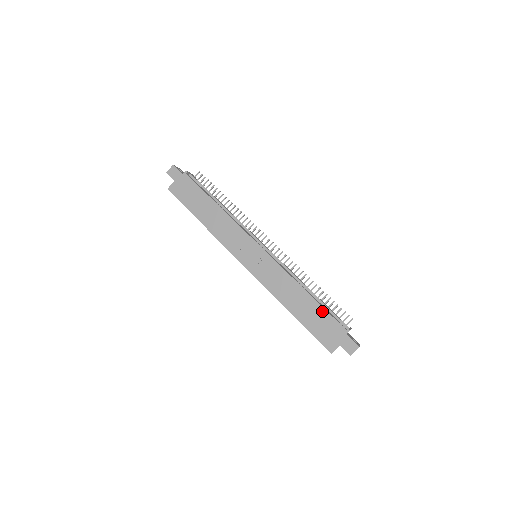
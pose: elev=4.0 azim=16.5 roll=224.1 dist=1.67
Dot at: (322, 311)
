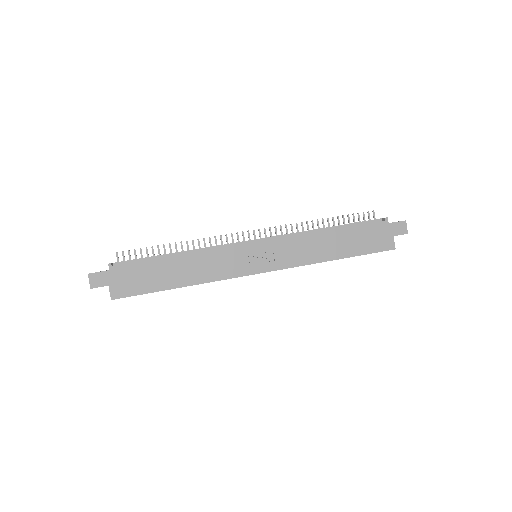
Dot at: (355, 229)
